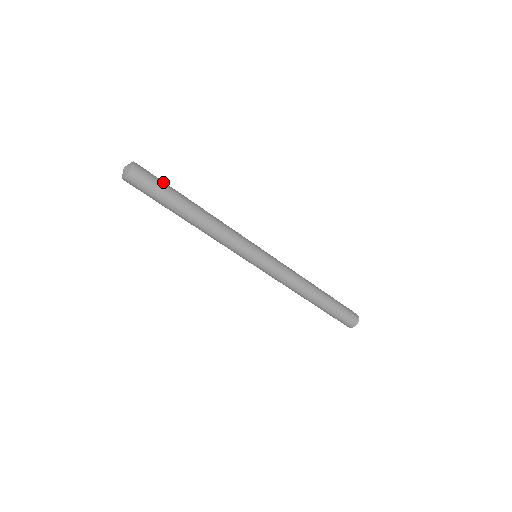
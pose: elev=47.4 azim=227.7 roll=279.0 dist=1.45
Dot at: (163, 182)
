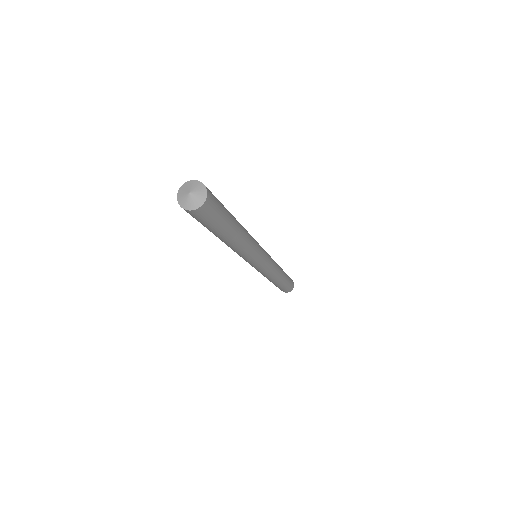
Dot at: occluded
